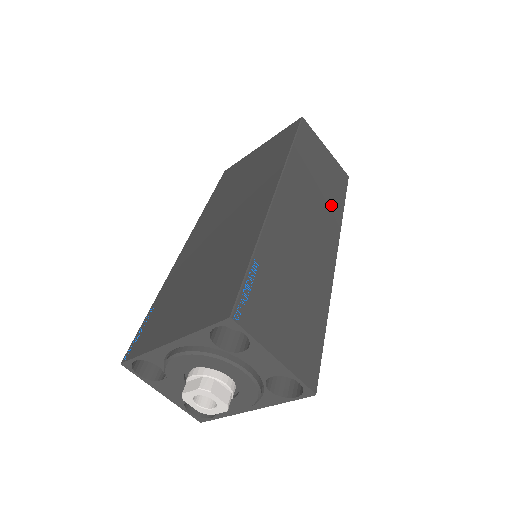
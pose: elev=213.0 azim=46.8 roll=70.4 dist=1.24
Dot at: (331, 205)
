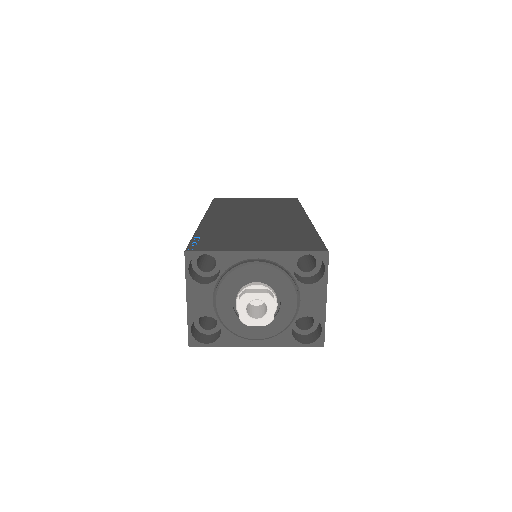
Dot at: occluded
